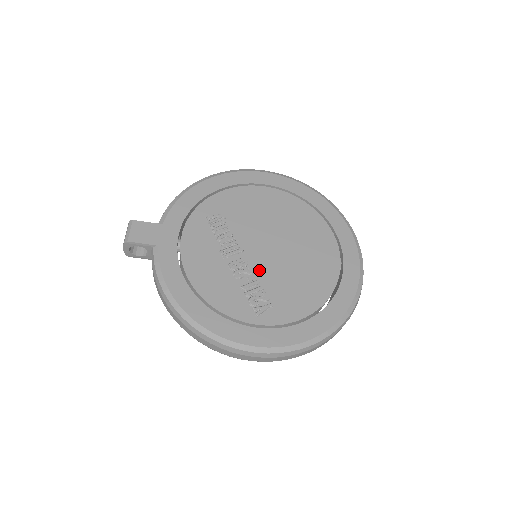
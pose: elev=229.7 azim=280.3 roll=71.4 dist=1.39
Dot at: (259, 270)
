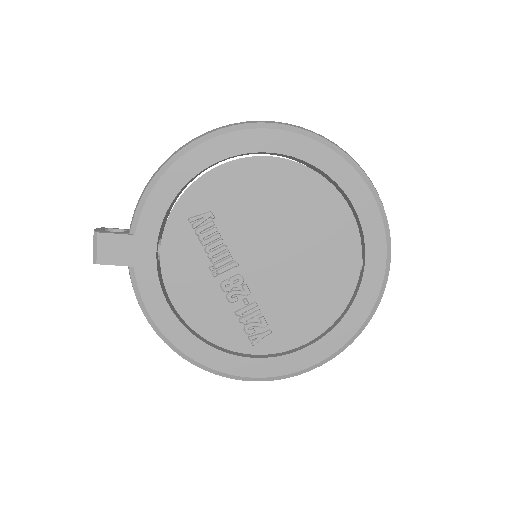
Dot at: (257, 289)
